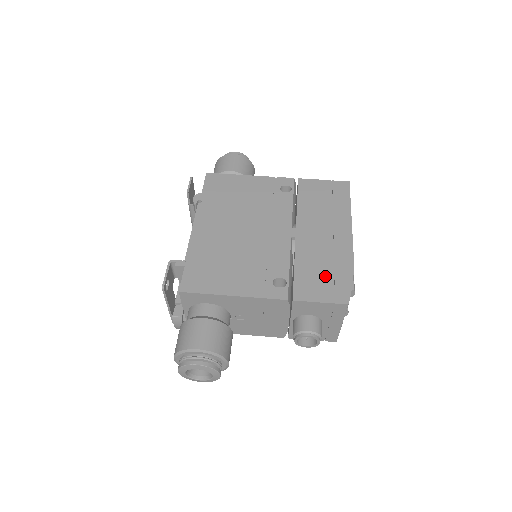
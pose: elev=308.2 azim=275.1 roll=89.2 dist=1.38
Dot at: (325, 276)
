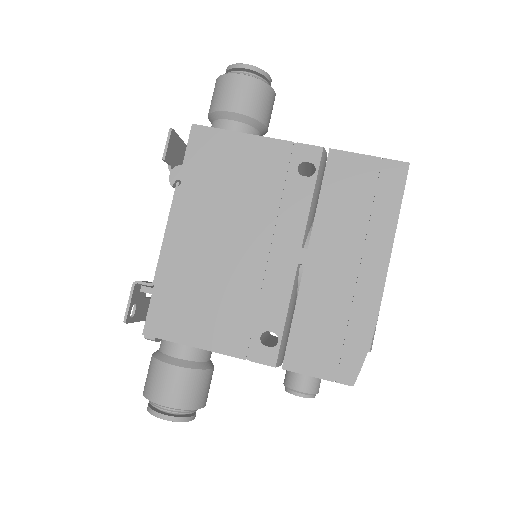
Dot at: (332, 338)
